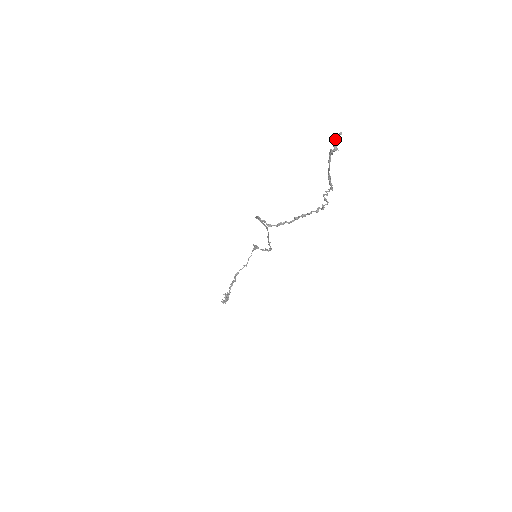
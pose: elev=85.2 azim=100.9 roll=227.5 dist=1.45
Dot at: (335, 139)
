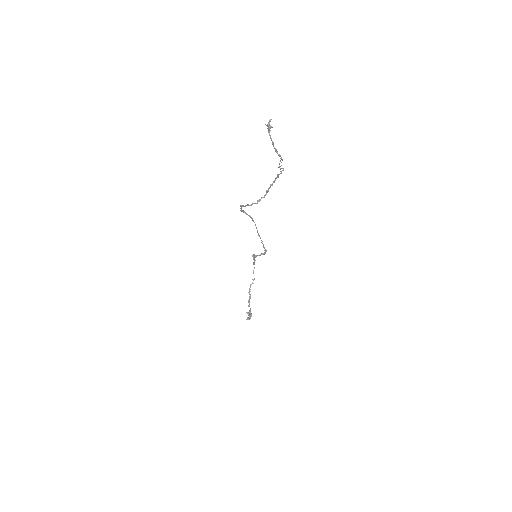
Dot at: (268, 124)
